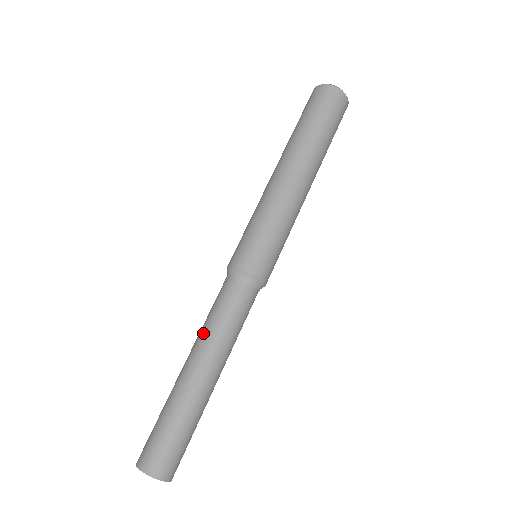
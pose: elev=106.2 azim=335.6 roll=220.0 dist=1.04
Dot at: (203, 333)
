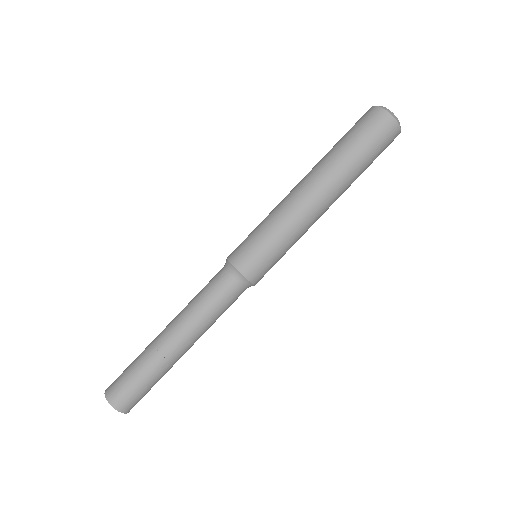
Dot at: (196, 320)
